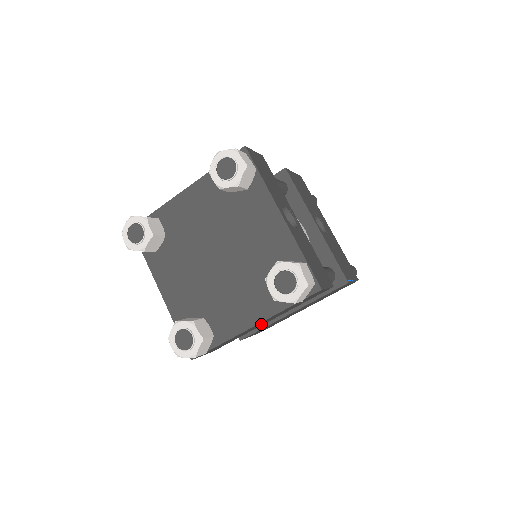
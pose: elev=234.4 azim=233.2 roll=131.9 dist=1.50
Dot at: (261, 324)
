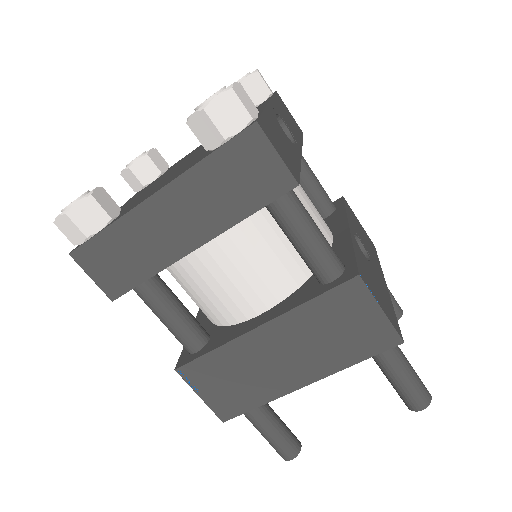
Dot at: (179, 232)
